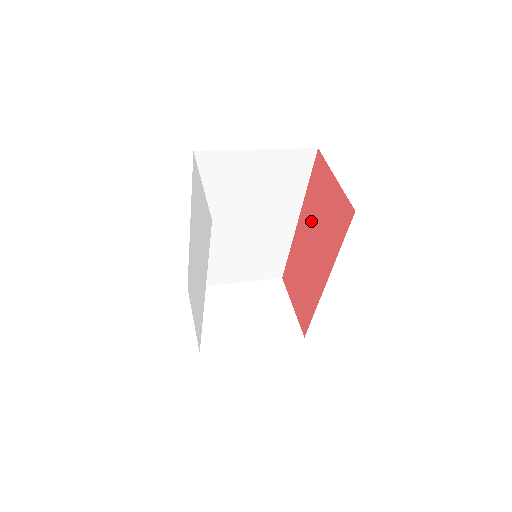
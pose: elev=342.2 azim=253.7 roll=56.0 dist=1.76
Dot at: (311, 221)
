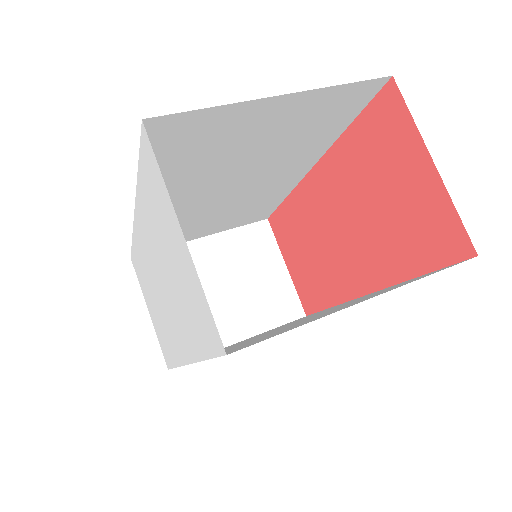
Dot at: (346, 190)
